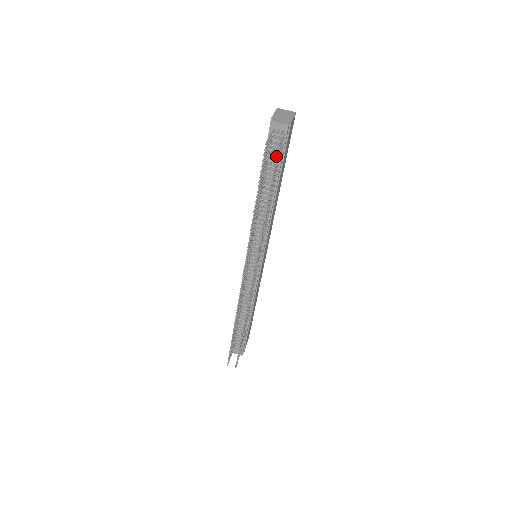
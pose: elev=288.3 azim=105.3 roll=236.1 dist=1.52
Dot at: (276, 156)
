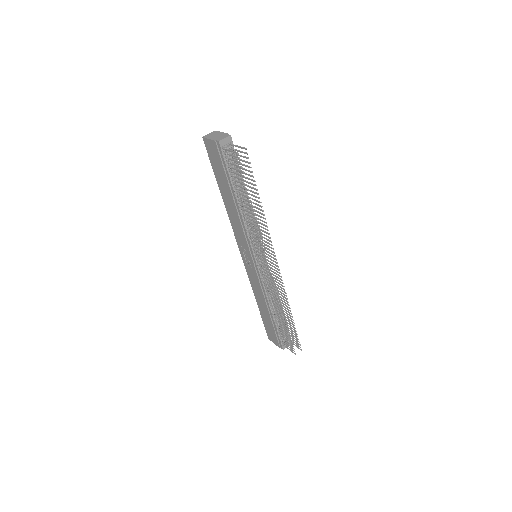
Dot at: (247, 157)
